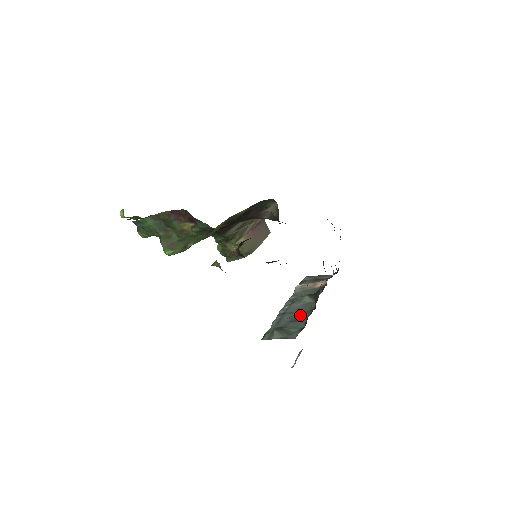
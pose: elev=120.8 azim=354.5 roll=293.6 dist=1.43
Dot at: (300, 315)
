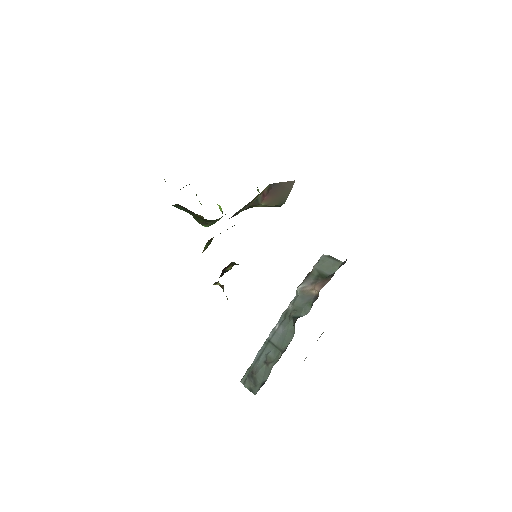
Dot at: (275, 354)
